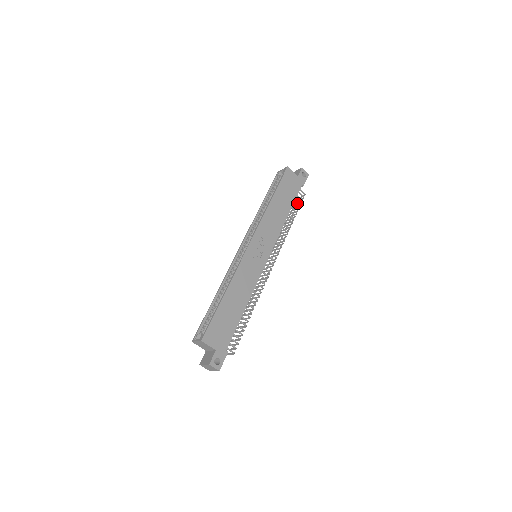
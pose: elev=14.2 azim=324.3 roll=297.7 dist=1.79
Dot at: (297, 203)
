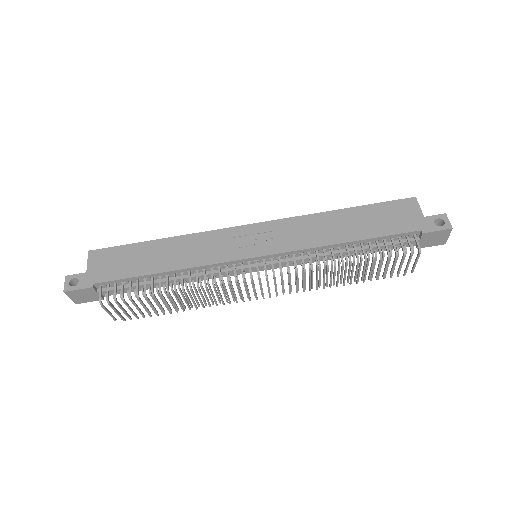
Dot at: (401, 259)
